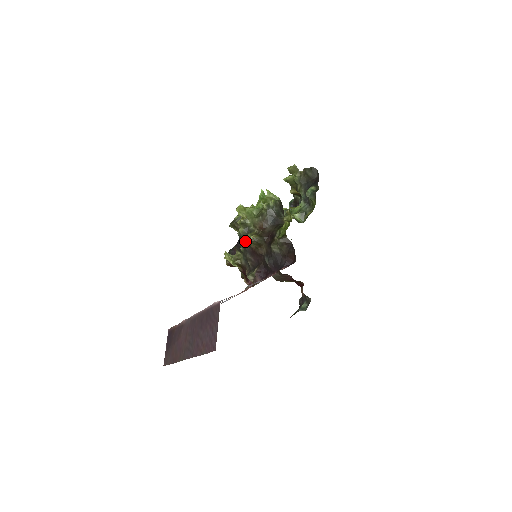
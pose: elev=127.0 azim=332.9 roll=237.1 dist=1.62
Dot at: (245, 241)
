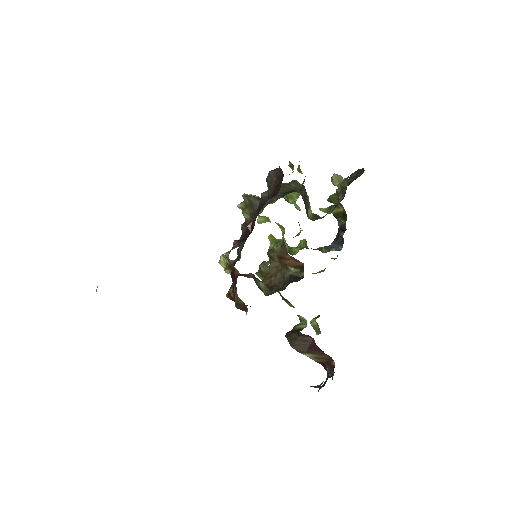
Dot at: (244, 223)
